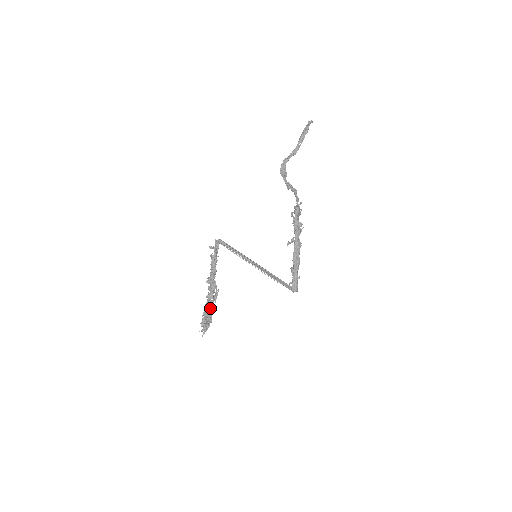
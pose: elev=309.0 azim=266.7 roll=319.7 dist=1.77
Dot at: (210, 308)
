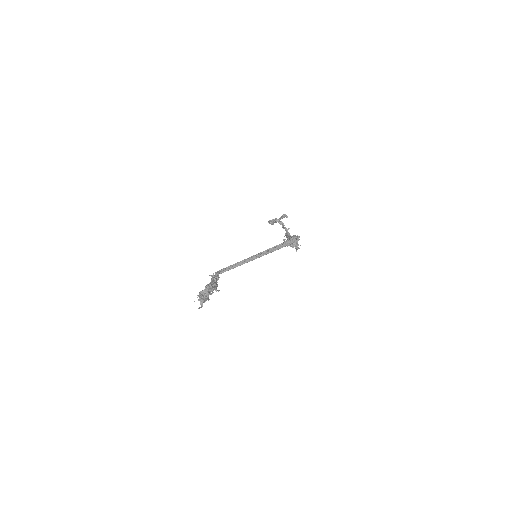
Dot at: occluded
